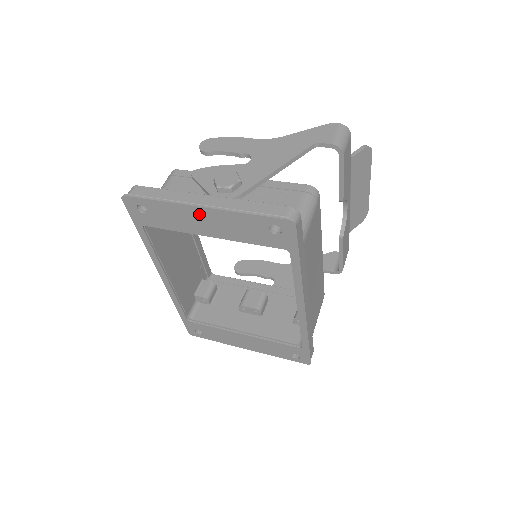
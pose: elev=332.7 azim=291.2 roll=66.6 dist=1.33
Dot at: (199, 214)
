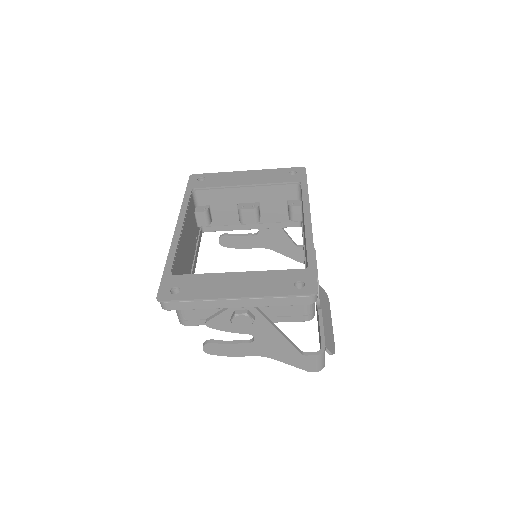
Dot at: (244, 174)
